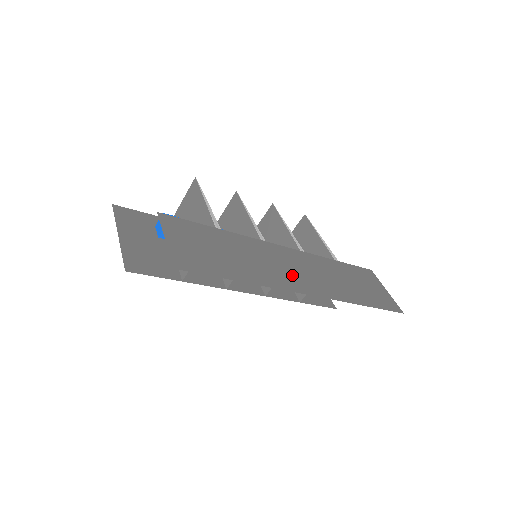
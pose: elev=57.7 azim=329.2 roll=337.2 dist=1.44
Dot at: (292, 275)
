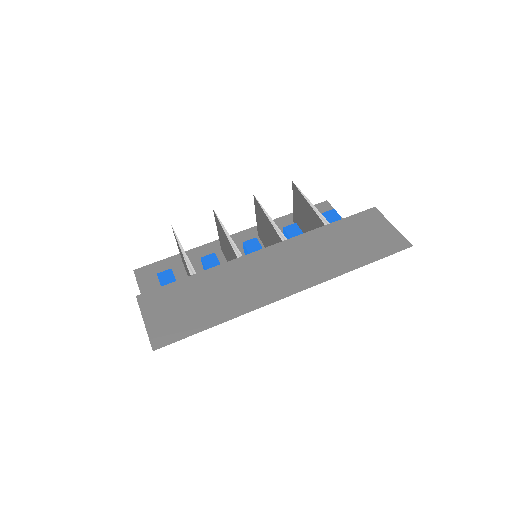
Dot at: (270, 282)
